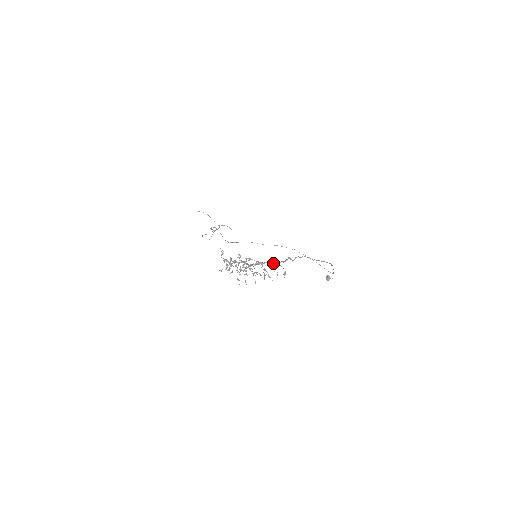
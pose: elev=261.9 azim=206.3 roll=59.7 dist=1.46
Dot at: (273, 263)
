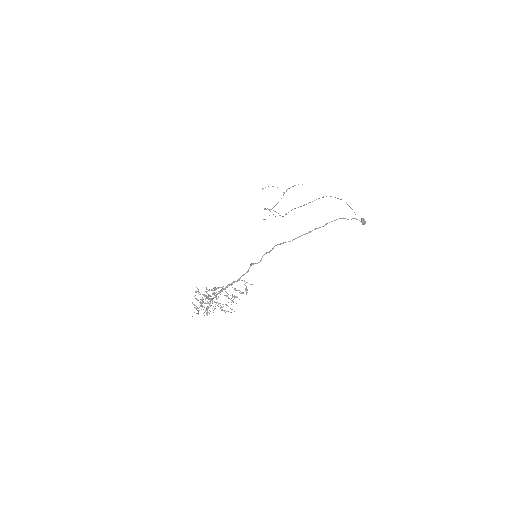
Dot at: occluded
